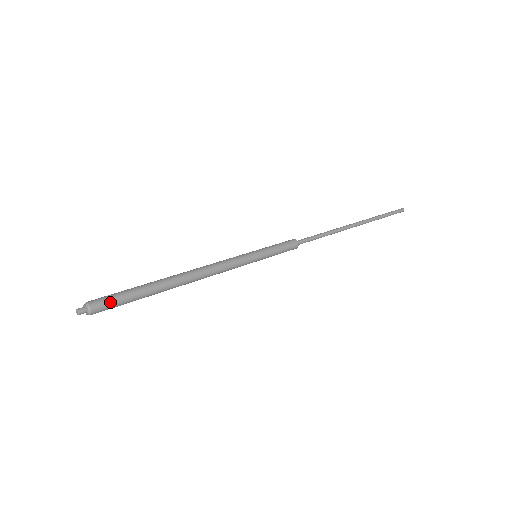
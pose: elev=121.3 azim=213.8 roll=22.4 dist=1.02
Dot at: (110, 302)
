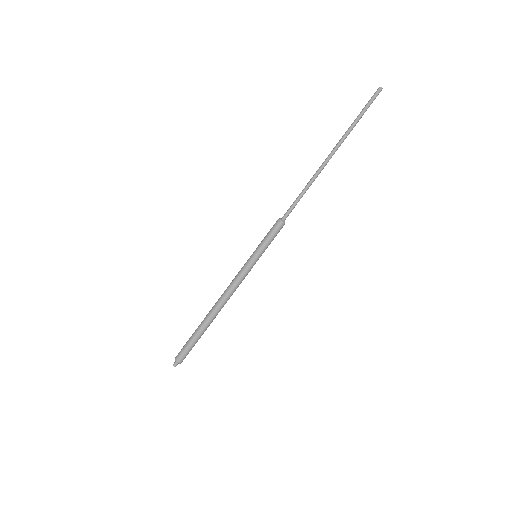
Dot at: (187, 354)
